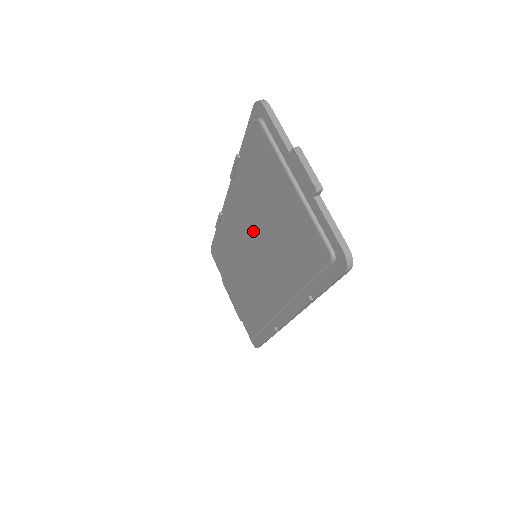
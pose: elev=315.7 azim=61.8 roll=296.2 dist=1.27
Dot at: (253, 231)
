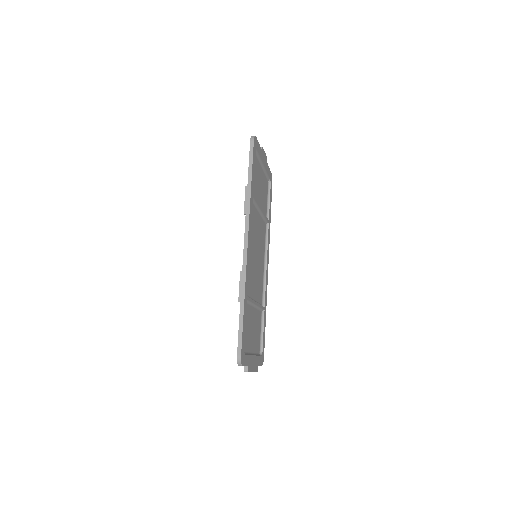
Dot at: occluded
